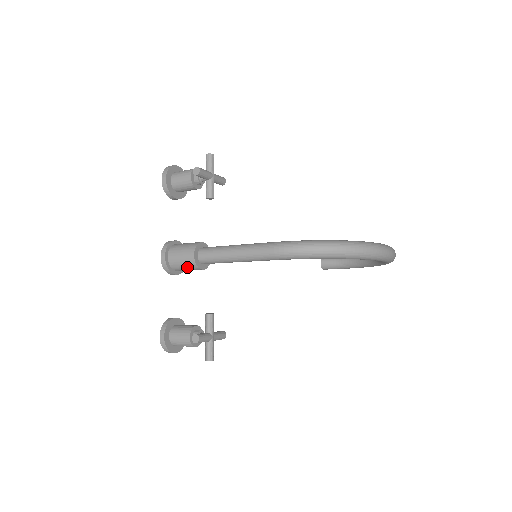
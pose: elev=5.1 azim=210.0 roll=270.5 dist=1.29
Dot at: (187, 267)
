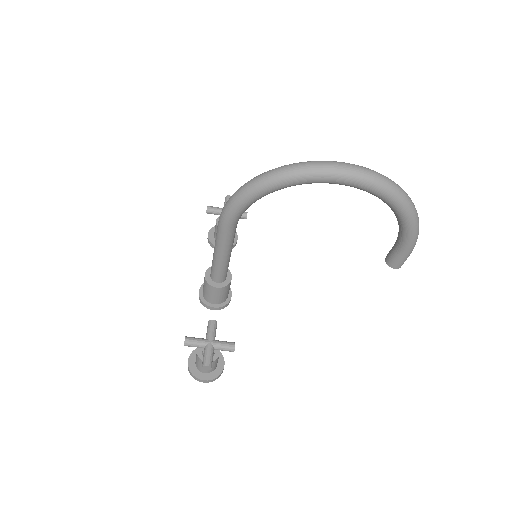
Dot at: (208, 291)
